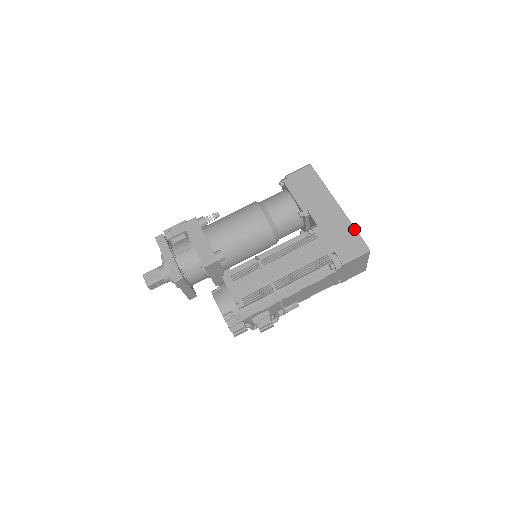
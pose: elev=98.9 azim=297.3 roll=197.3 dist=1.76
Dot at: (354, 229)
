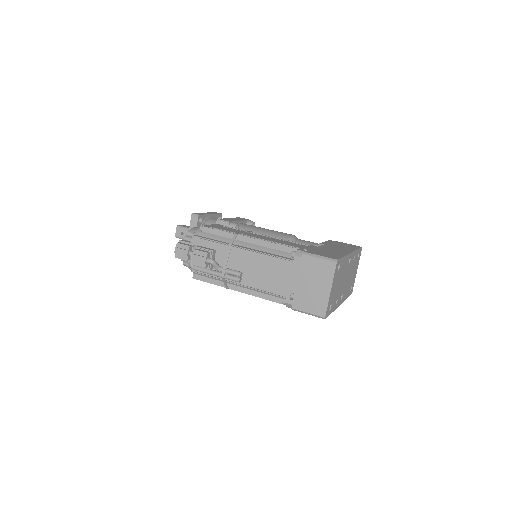
Dot at: (342, 256)
